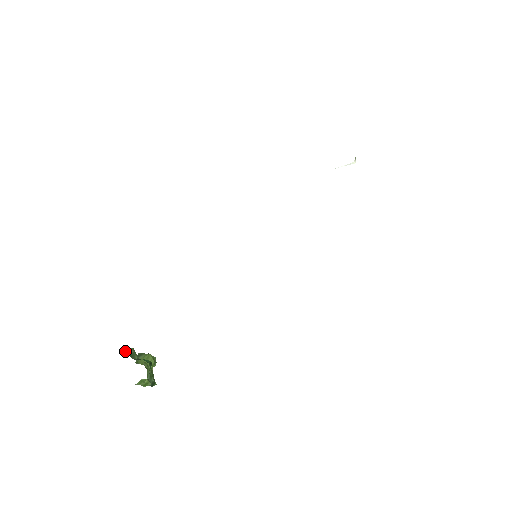
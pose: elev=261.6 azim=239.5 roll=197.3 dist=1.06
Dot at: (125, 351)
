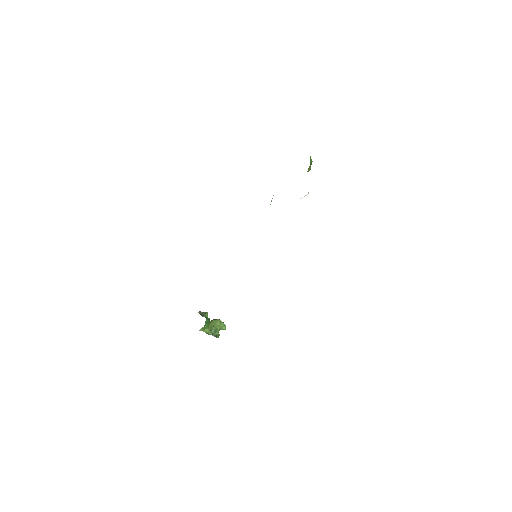
Dot at: (201, 313)
